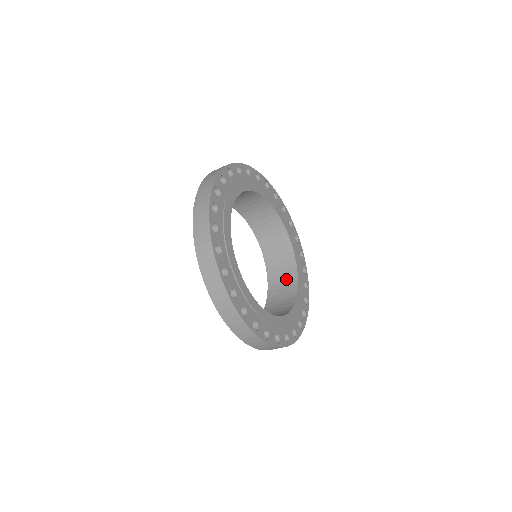
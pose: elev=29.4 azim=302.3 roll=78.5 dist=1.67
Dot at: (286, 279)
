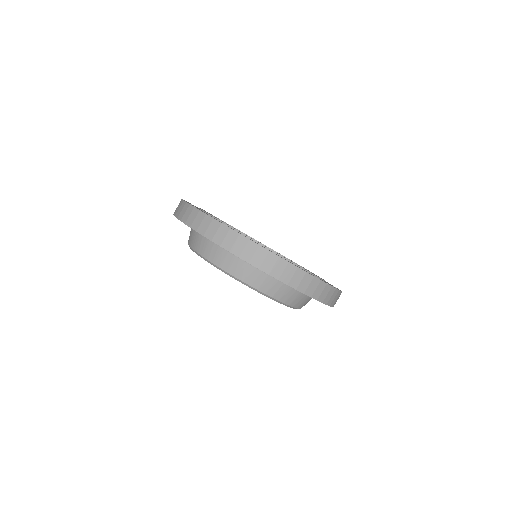
Dot at: occluded
